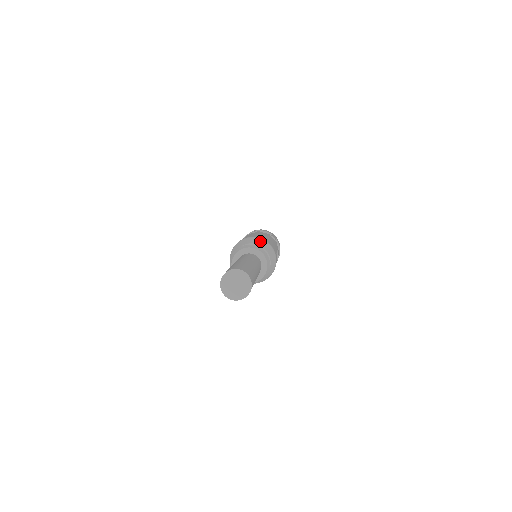
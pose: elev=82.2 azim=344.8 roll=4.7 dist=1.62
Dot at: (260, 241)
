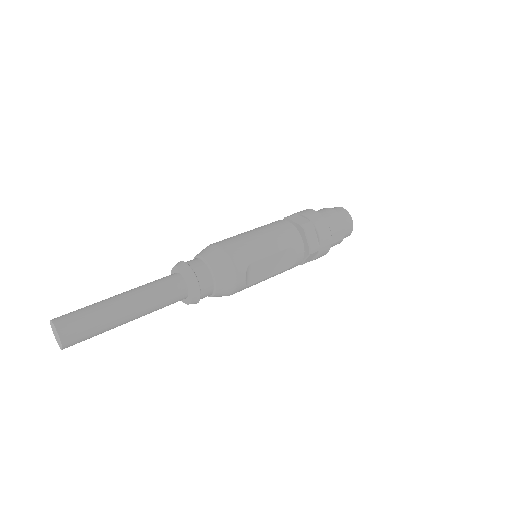
Dot at: (213, 253)
